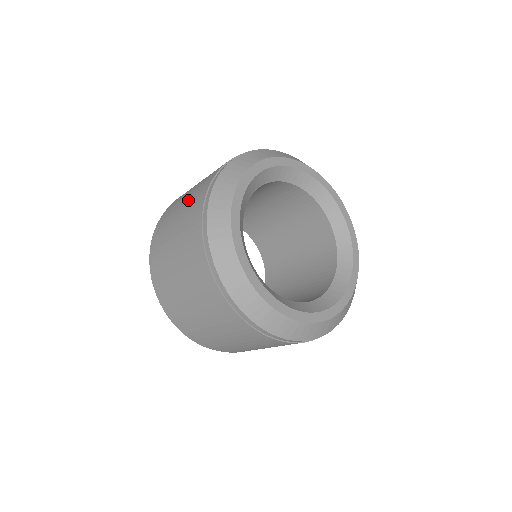
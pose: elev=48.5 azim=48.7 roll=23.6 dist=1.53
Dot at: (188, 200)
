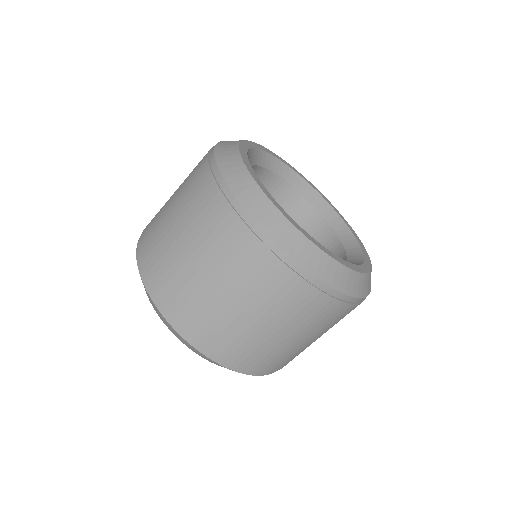
Dot at: (183, 182)
